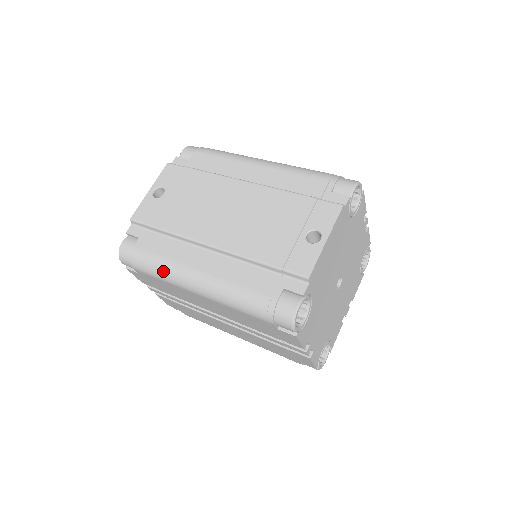
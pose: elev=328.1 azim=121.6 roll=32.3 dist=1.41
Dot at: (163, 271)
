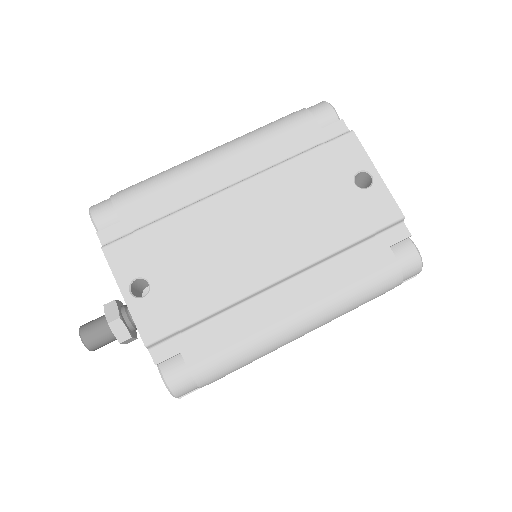
Dot at: (253, 352)
